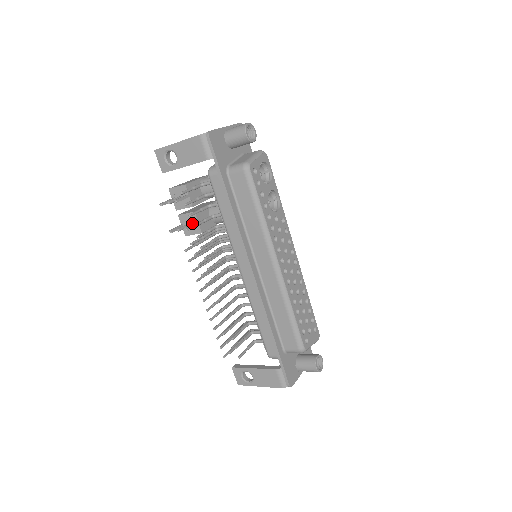
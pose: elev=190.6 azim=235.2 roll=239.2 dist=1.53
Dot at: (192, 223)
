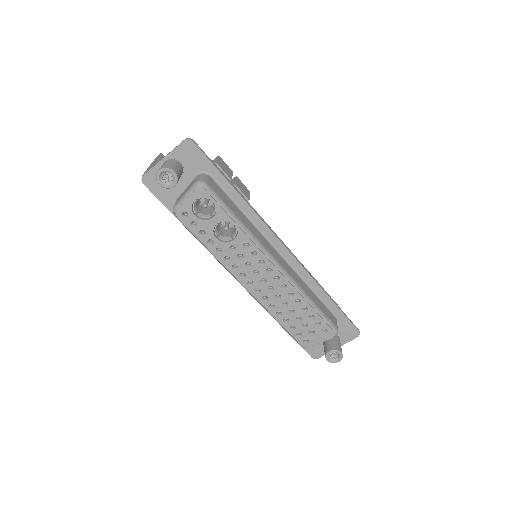
Dot at: occluded
